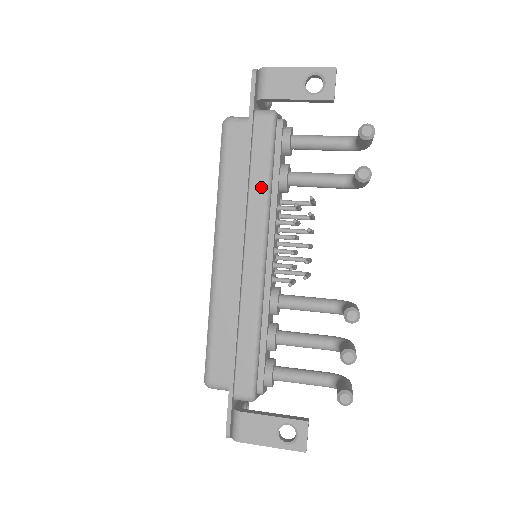
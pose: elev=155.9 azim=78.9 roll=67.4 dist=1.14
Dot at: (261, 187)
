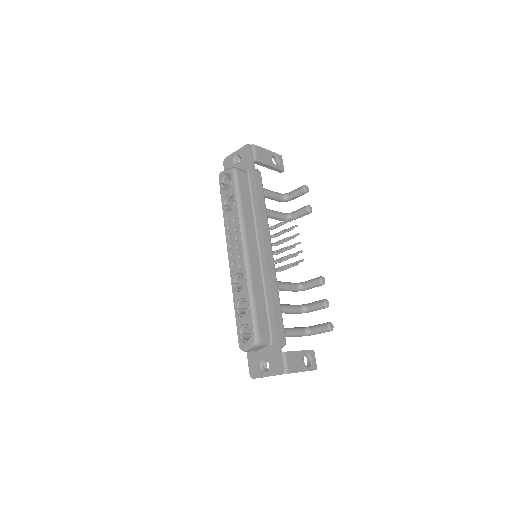
Dot at: (264, 210)
